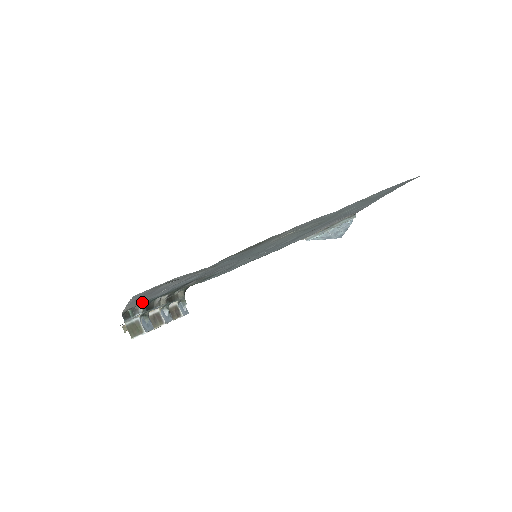
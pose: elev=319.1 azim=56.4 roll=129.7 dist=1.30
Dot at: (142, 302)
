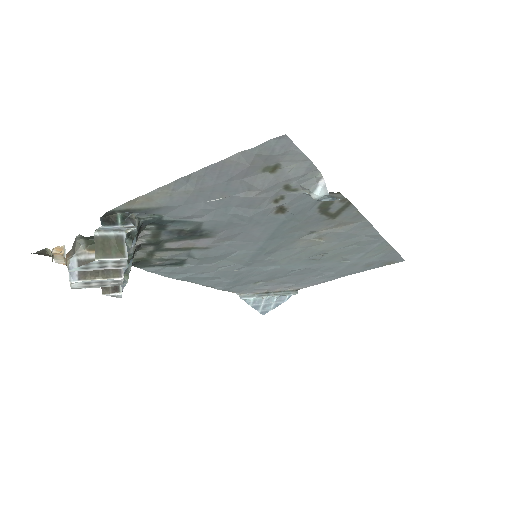
Dot at: (168, 203)
